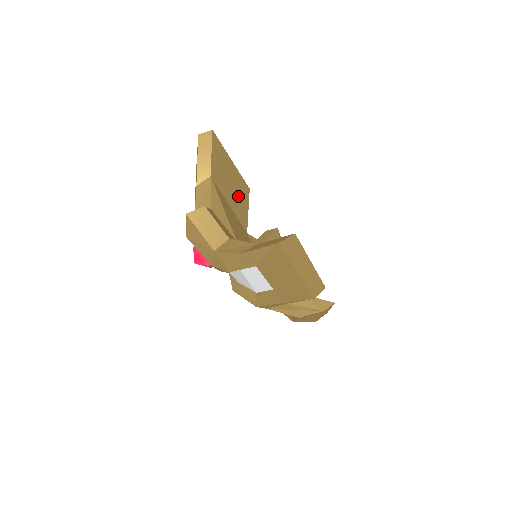
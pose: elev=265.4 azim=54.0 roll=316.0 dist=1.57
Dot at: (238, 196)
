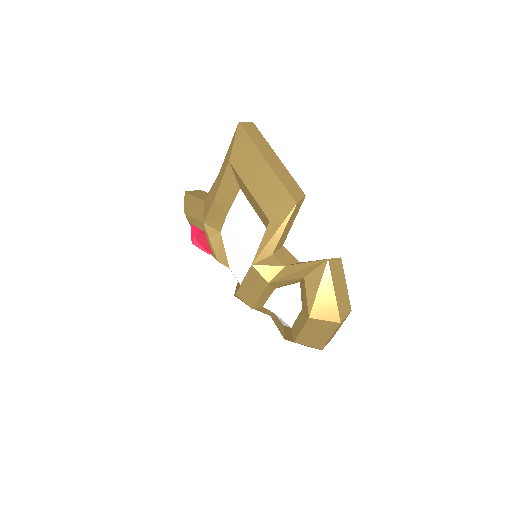
Dot at: occluded
